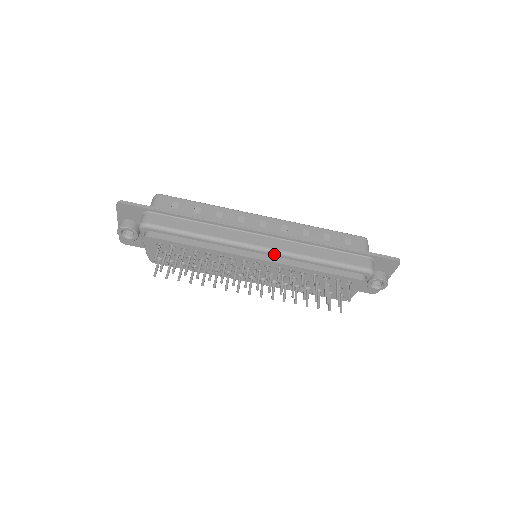
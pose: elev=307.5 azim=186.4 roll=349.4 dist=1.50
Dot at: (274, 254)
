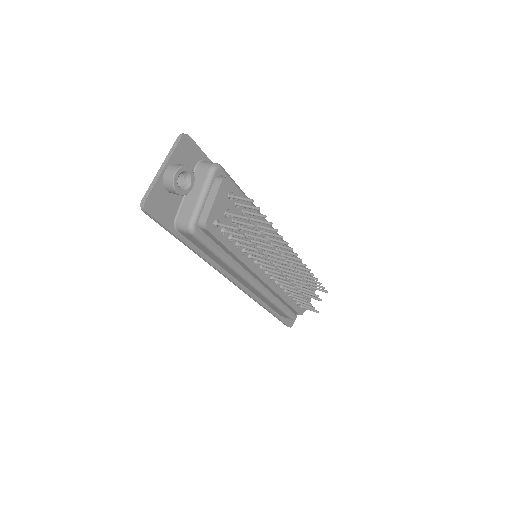
Dot at: occluded
